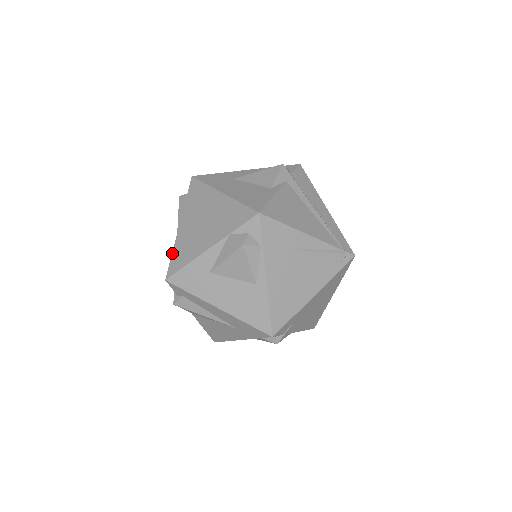
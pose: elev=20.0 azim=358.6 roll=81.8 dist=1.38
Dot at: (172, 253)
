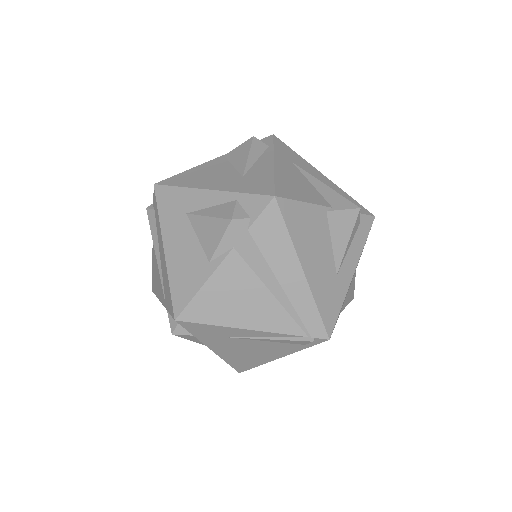
Dot at: (152, 268)
